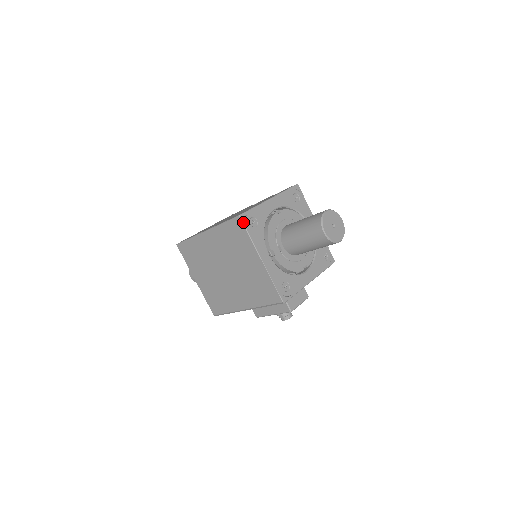
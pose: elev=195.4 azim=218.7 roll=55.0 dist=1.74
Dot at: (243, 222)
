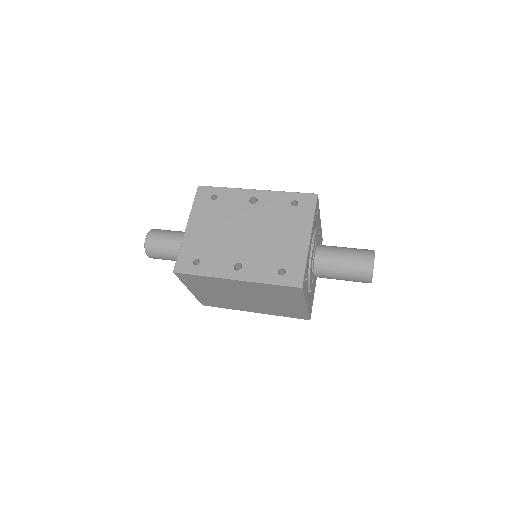
Dot at: (303, 290)
